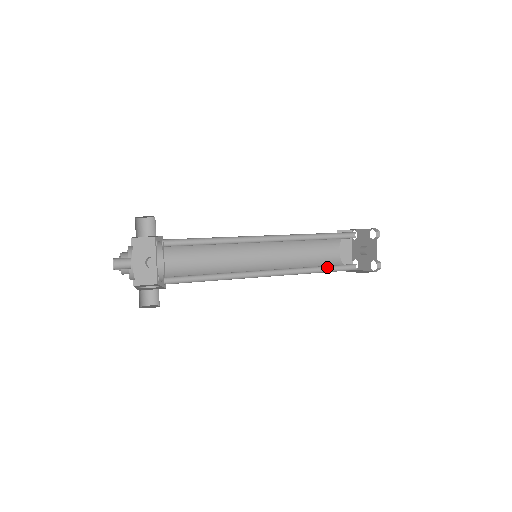
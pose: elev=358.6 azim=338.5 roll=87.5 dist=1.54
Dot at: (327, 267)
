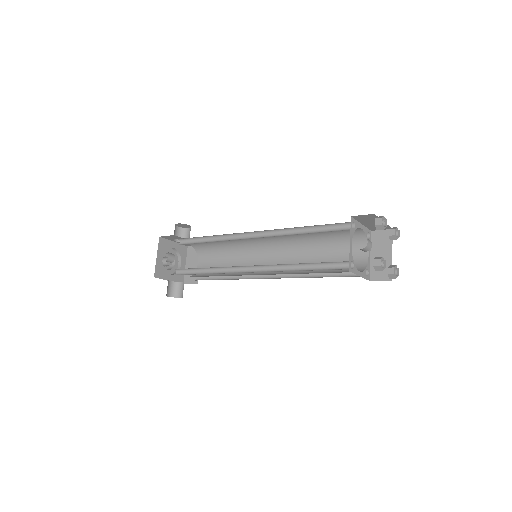
Dot at: (315, 265)
